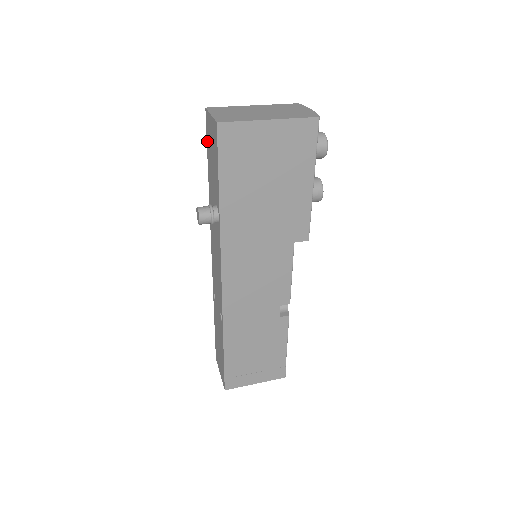
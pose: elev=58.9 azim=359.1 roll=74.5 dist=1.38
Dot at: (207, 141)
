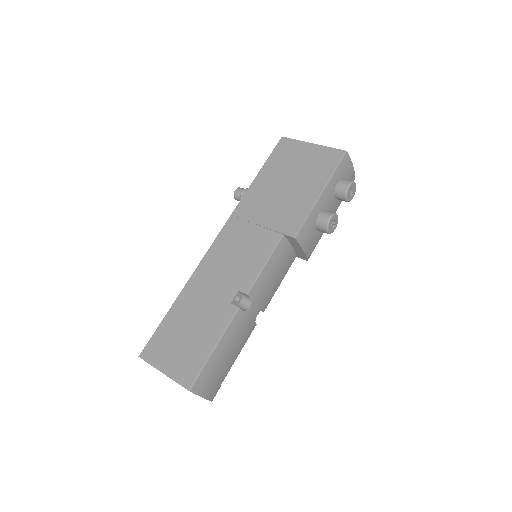
Dot at: occluded
